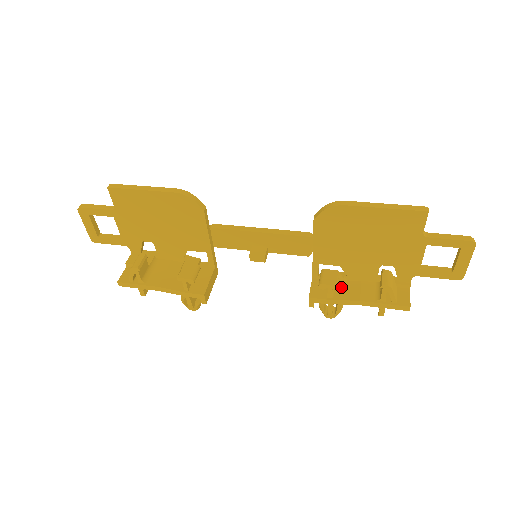
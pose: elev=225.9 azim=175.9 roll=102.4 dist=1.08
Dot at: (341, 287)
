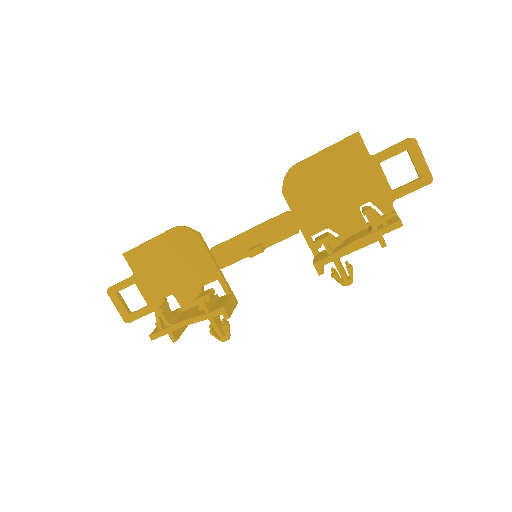
Dot at: (339, 245)
